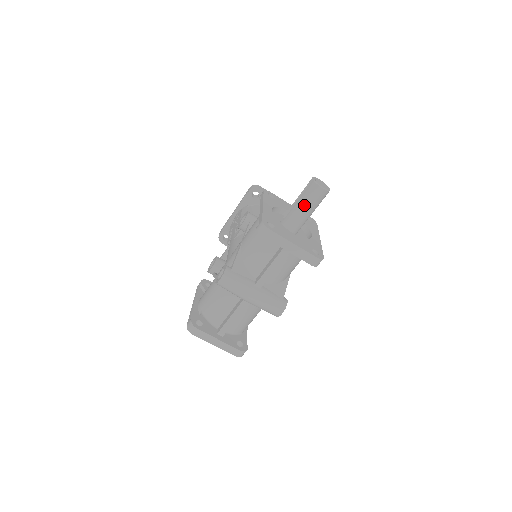
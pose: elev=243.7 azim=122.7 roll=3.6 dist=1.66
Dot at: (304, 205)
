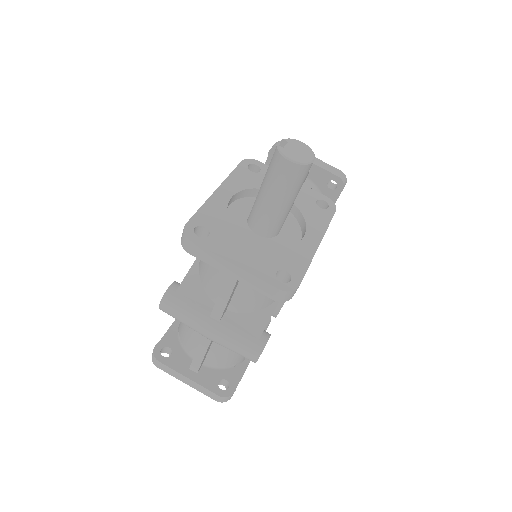
Dot at: (268, 191)
